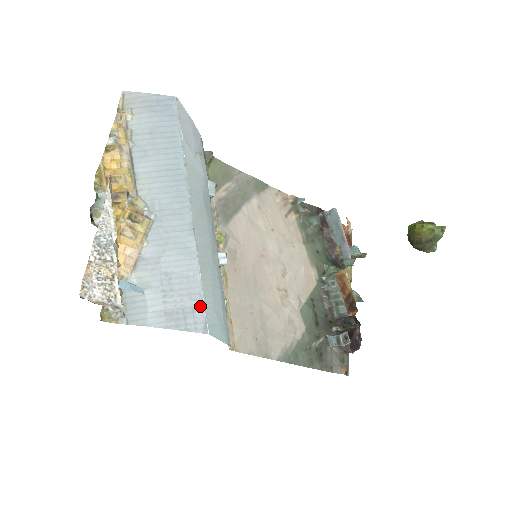
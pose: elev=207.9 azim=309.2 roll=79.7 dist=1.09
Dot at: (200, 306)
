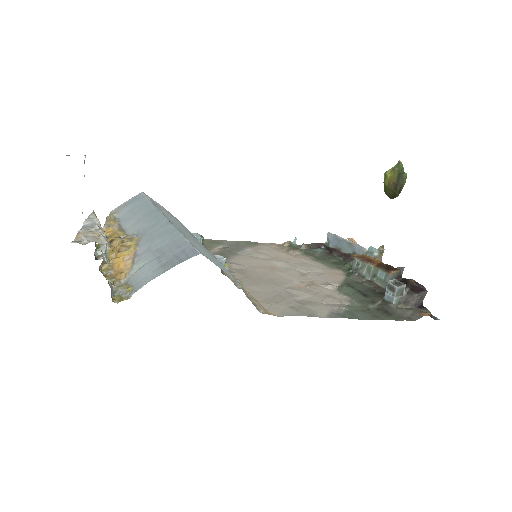
Dot at: (188, 246)
